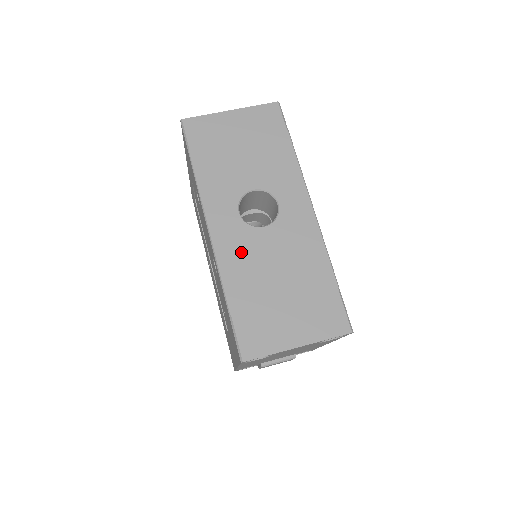
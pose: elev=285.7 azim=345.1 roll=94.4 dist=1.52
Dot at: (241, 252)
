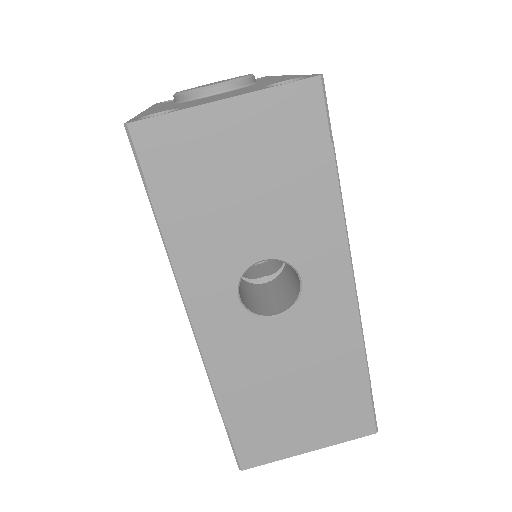
Dot at: (241, 353)
